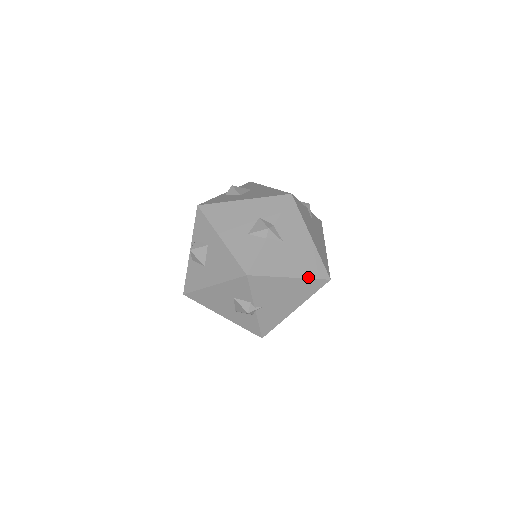
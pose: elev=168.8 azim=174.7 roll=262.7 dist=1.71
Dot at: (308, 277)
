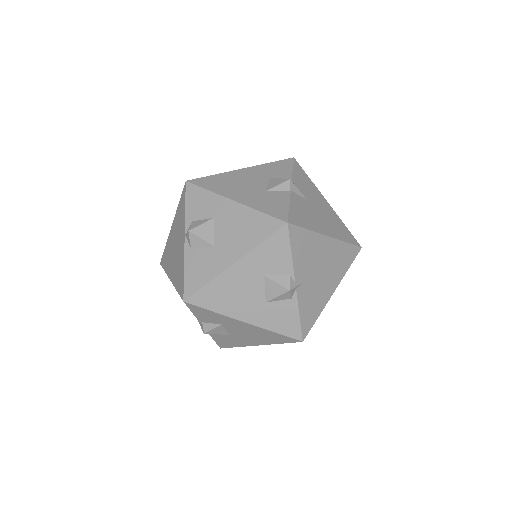
Dot at: (342, 240)
